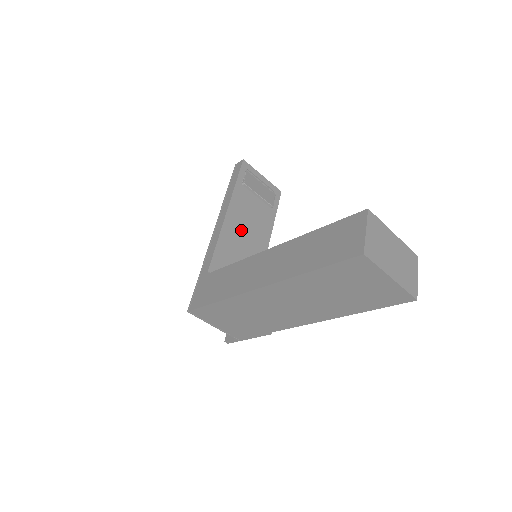
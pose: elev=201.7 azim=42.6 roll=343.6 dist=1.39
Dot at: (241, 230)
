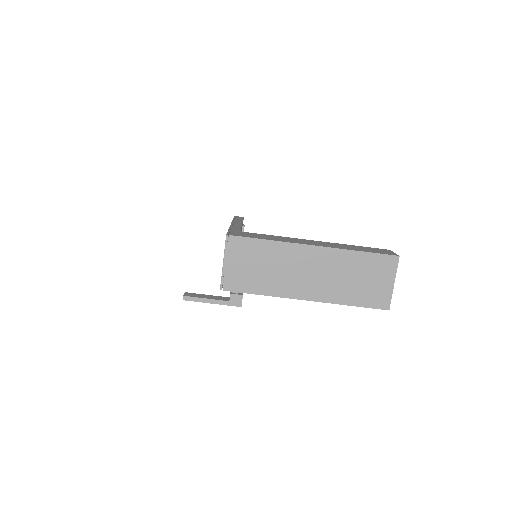
Dot at: occluded
